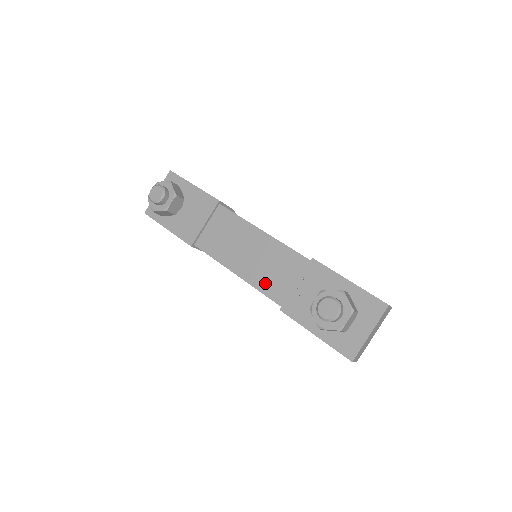
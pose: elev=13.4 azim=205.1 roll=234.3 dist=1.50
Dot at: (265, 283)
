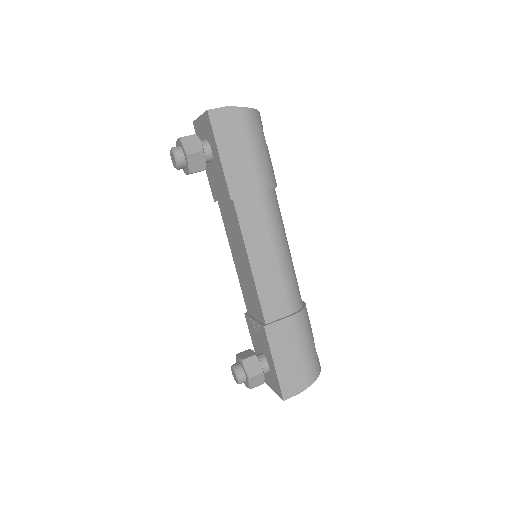
Dot at: (244, 290)
